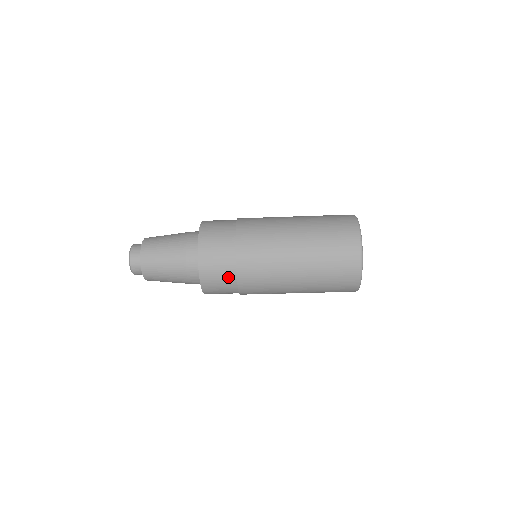
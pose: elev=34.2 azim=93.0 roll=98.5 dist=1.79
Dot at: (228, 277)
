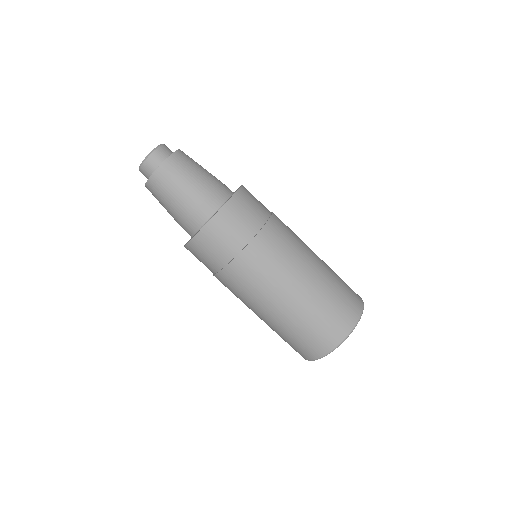
Dot at: (259, 216)
